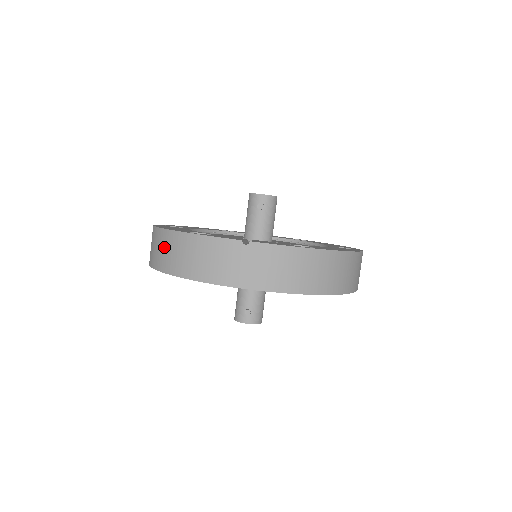
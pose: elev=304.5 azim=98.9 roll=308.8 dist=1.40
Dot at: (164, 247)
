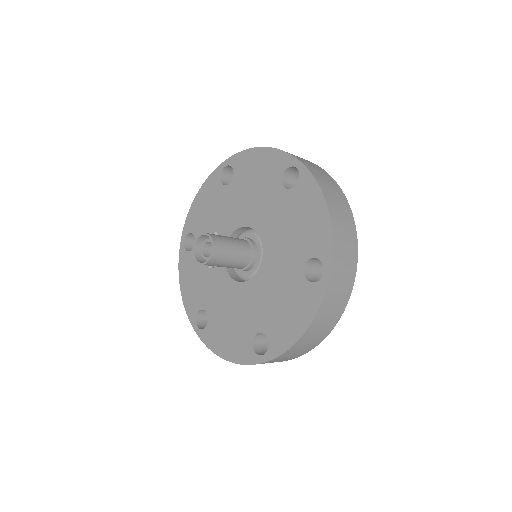
Dot at: occluded
